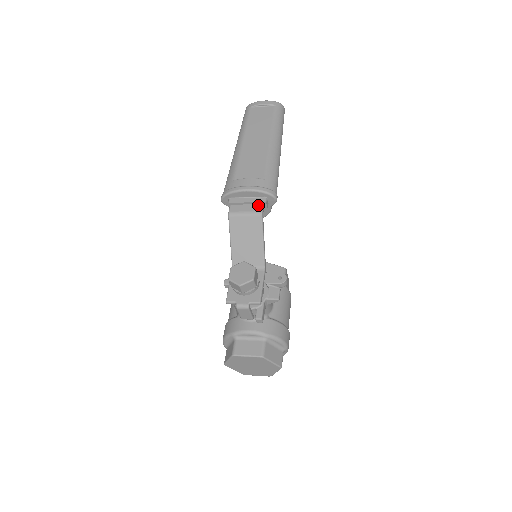
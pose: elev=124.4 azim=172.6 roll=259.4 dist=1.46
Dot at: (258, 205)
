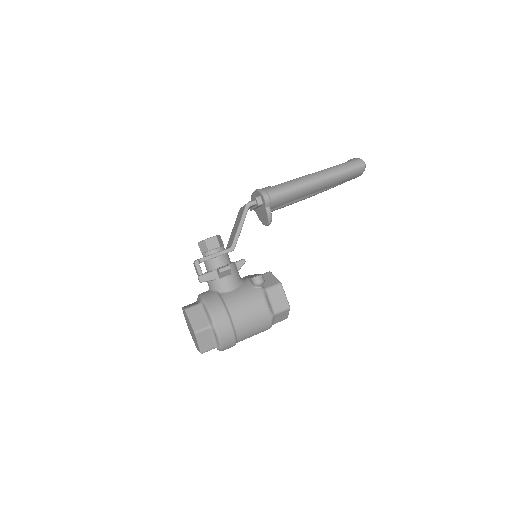
Dot at: (253, 201)
